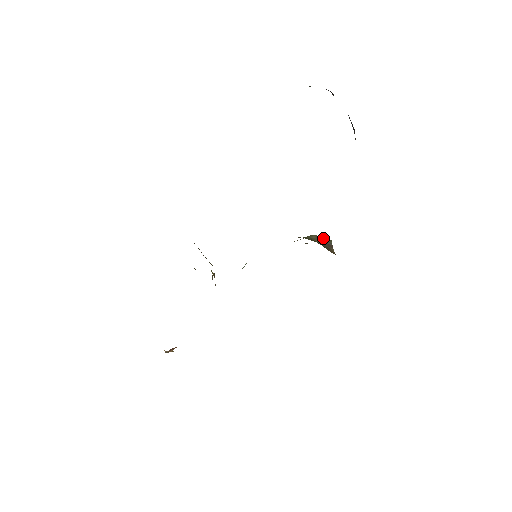
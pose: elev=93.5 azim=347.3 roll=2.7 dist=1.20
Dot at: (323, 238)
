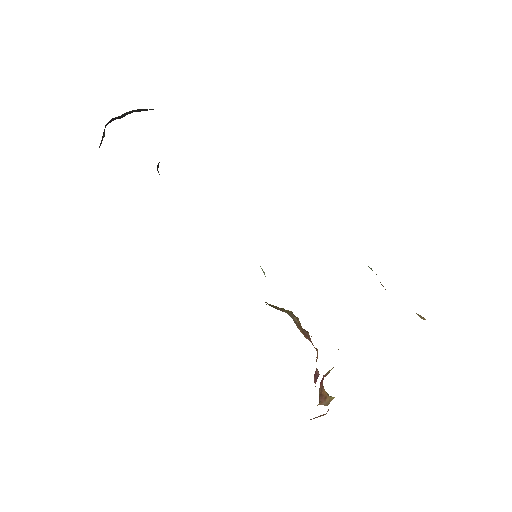
Dot at: occluded
